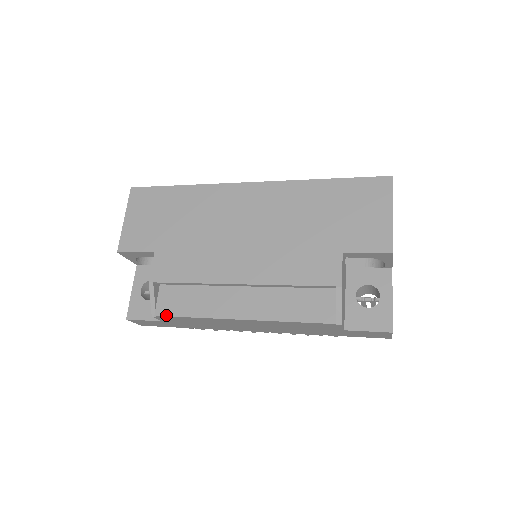
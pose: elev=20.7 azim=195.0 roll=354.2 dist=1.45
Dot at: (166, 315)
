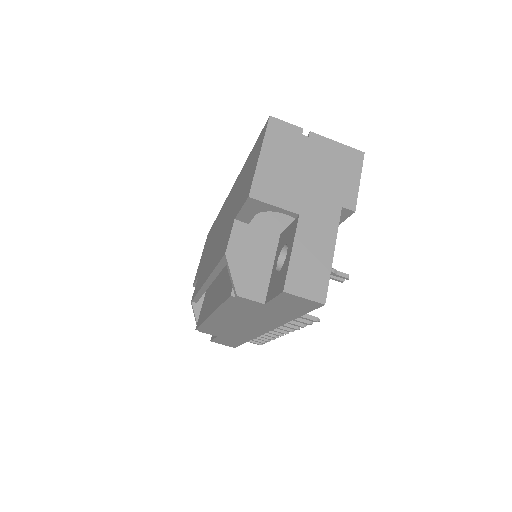
Dot at: (197, 327)
